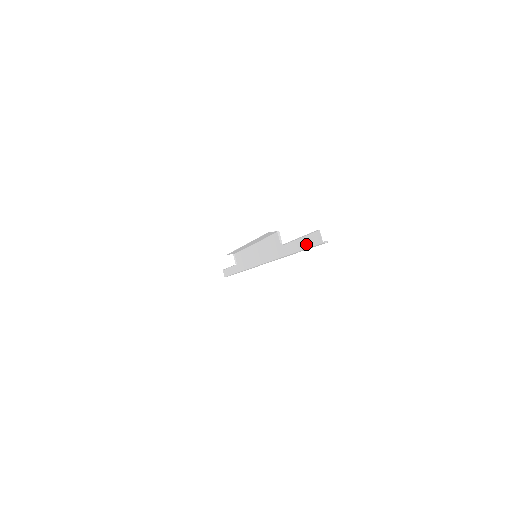
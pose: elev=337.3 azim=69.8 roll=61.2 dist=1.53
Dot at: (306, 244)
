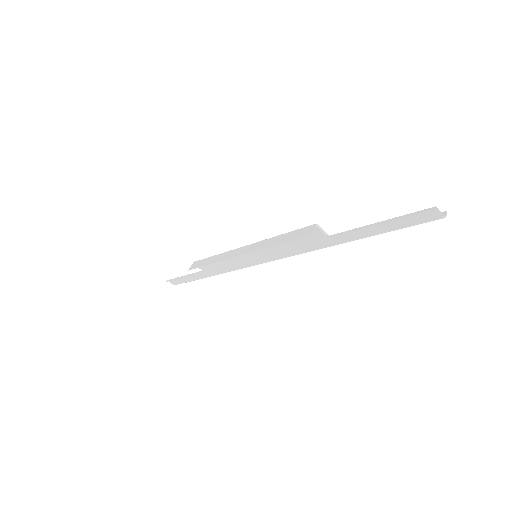
Dot at: (397, 226)
